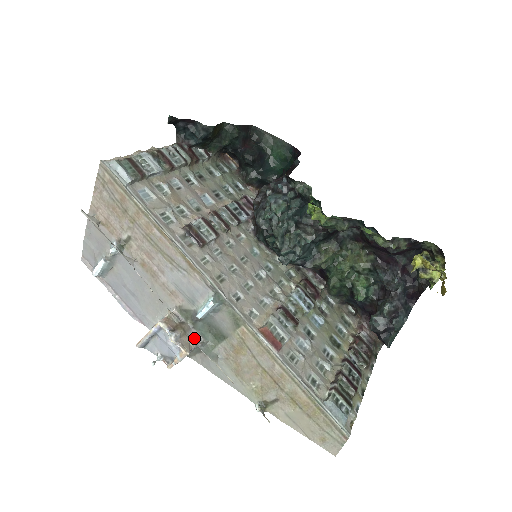
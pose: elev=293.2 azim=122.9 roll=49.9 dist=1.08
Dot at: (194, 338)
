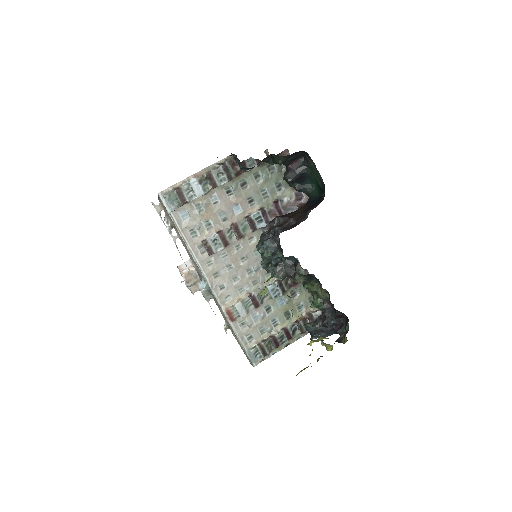
Dot at: (200, 286)
